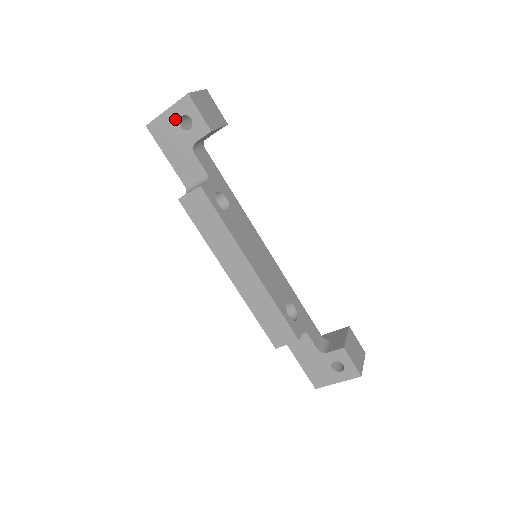
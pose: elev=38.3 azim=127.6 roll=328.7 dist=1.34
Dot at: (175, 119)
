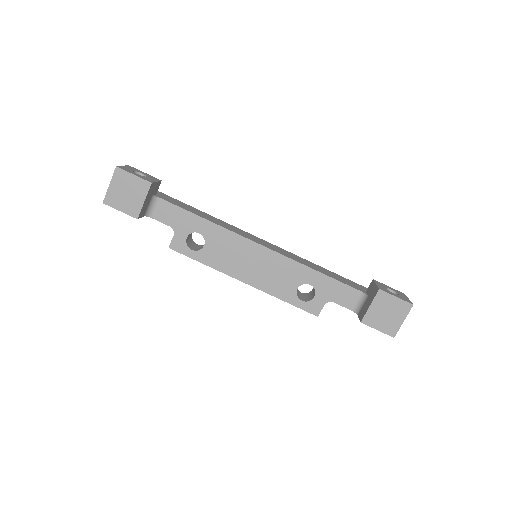
Dot at: occluded
